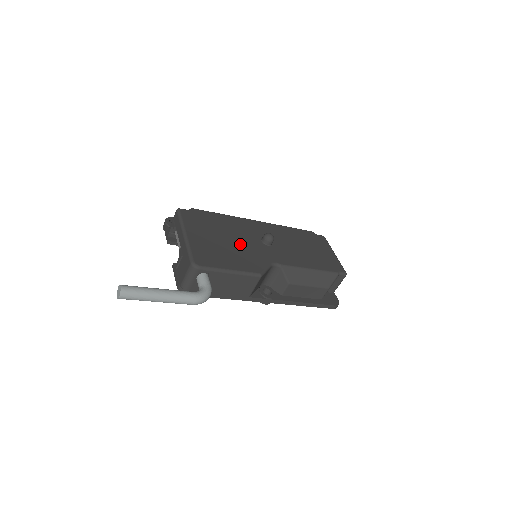
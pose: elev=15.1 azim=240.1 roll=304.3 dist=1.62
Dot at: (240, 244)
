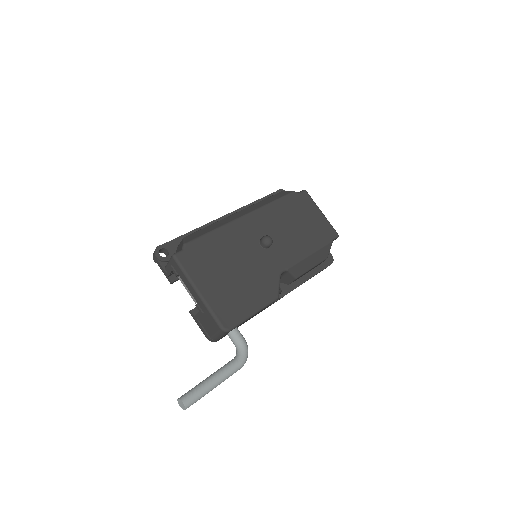
Dot at: (246, 267)
